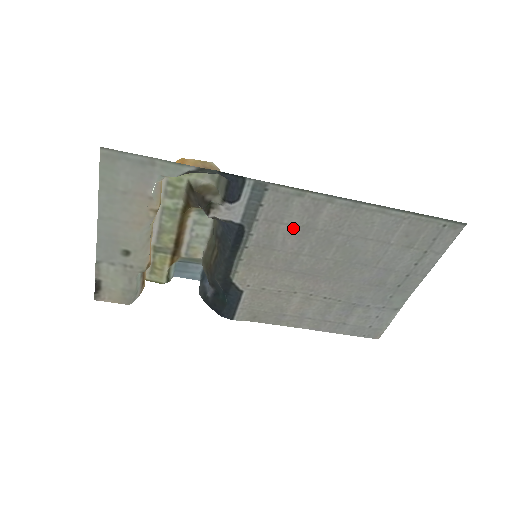
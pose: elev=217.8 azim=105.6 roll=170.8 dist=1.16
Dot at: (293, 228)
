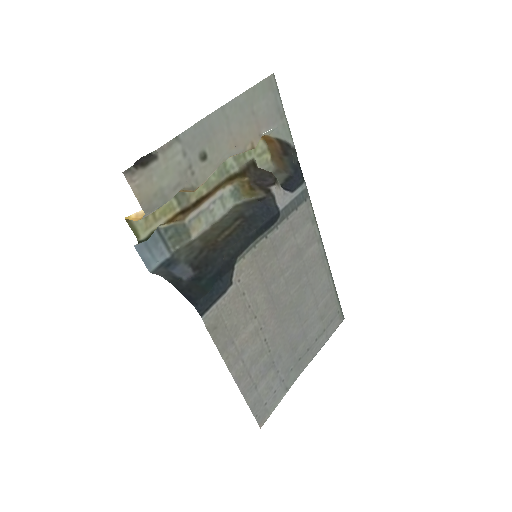
Dot at: (295, 245)
